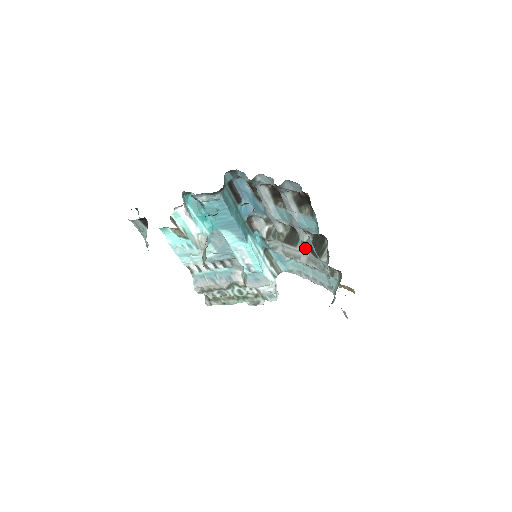
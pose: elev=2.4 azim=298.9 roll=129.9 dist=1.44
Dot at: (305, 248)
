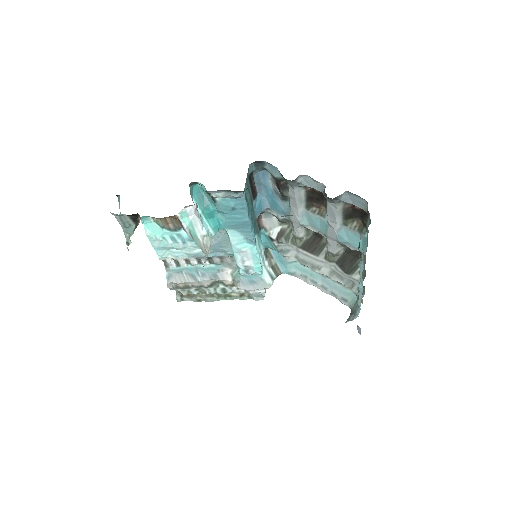
Dot at: (331, 260)
